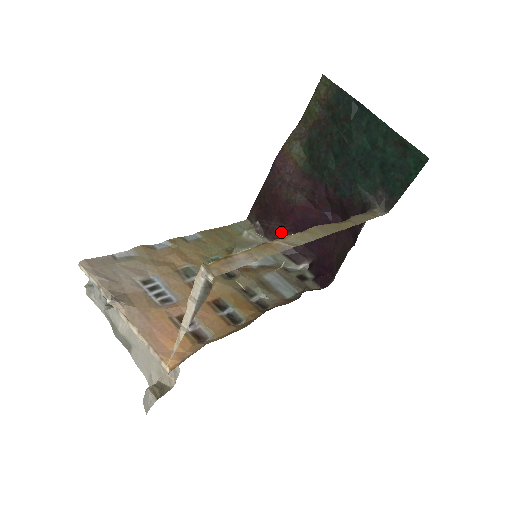
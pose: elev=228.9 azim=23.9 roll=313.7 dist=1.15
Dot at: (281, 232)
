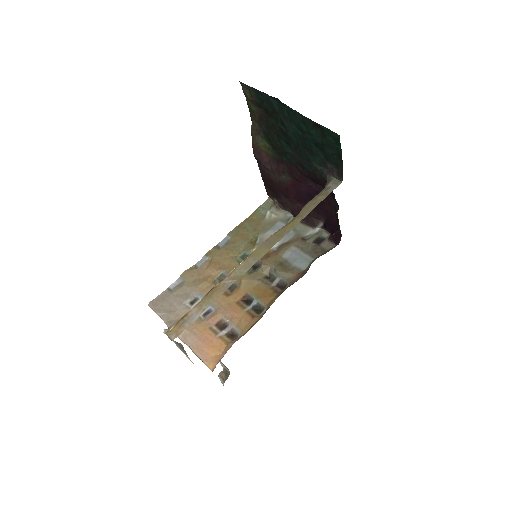
Dot at: (292, 205)
